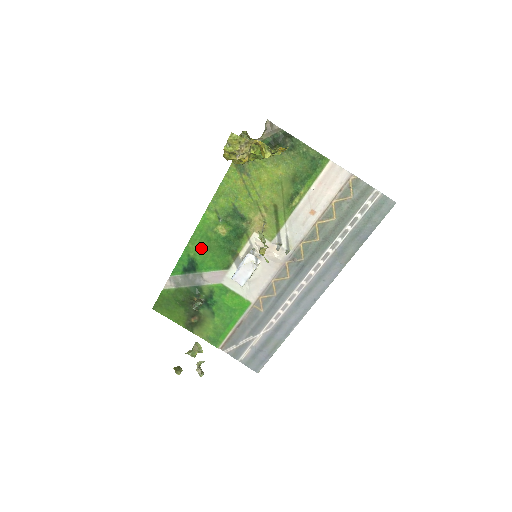
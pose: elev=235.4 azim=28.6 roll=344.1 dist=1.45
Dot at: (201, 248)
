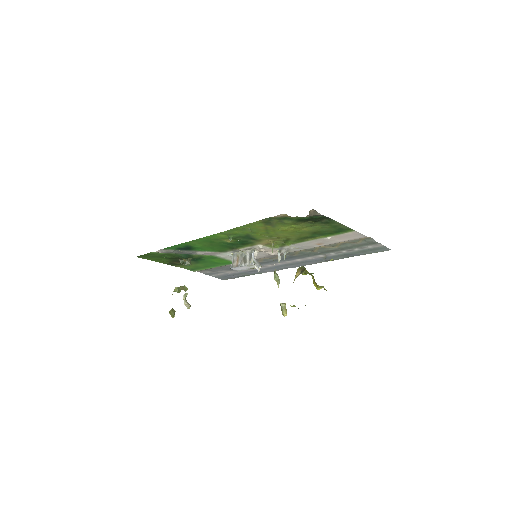
Dot at: (202, 244)
